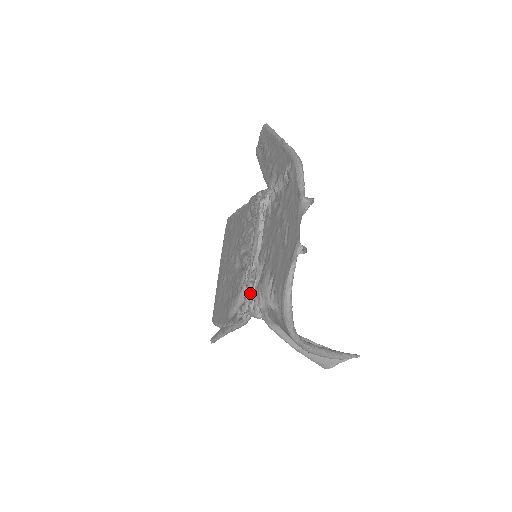
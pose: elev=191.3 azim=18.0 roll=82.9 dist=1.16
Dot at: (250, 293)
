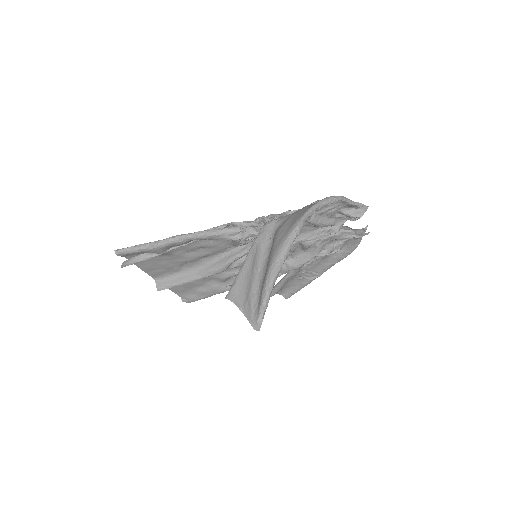
Dot at: occluded
